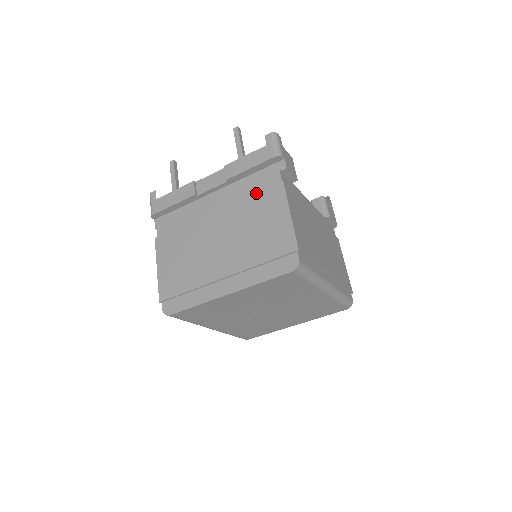
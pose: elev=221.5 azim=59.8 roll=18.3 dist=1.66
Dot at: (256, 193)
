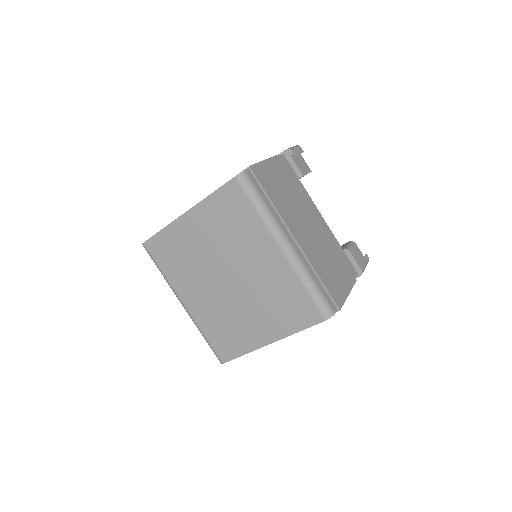
Dot at: occluded
